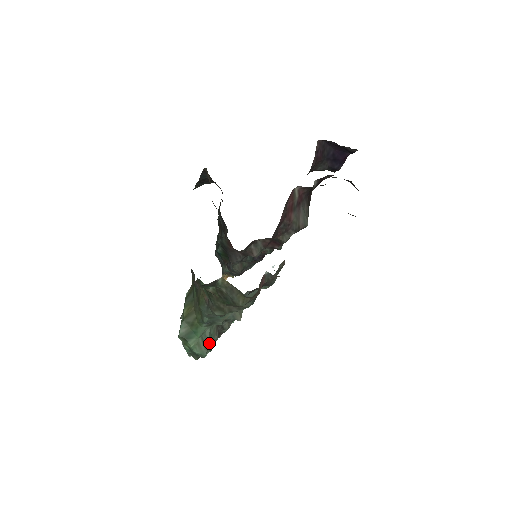
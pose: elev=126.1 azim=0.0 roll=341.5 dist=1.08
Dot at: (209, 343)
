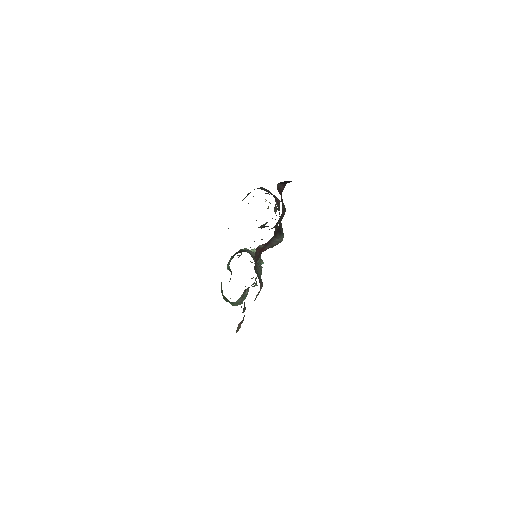
Dot at: occluded
